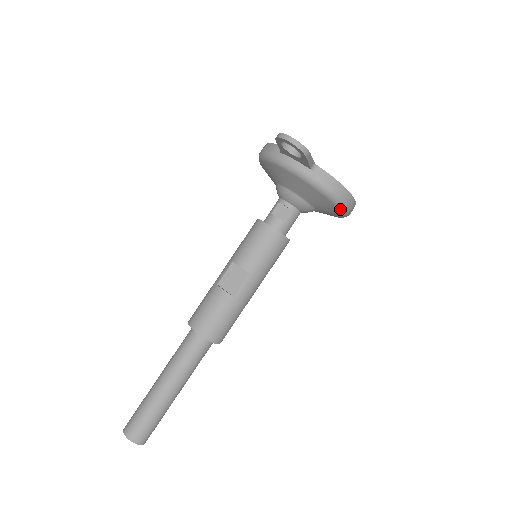
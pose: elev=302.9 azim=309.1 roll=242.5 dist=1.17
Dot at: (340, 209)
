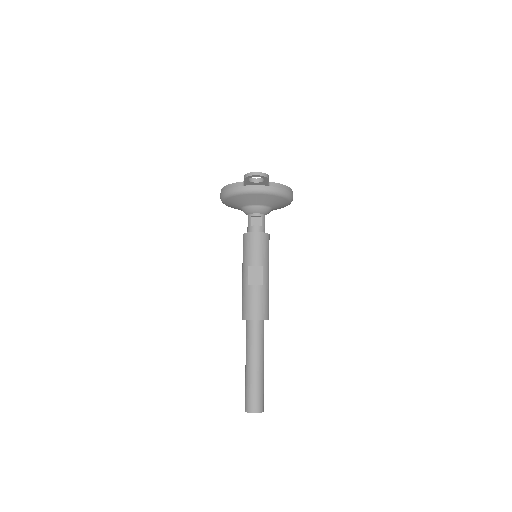
Dot at: (289, 200)
